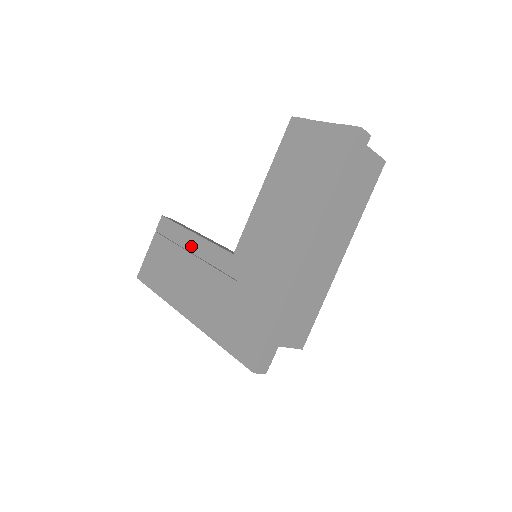
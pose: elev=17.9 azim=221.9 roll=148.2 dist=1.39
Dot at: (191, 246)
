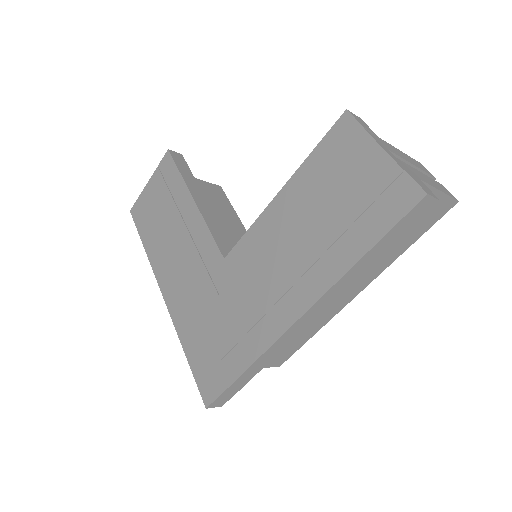
Dot at: (186, 214)
